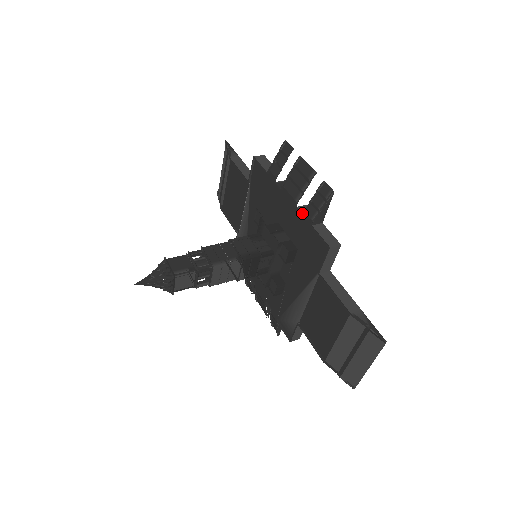
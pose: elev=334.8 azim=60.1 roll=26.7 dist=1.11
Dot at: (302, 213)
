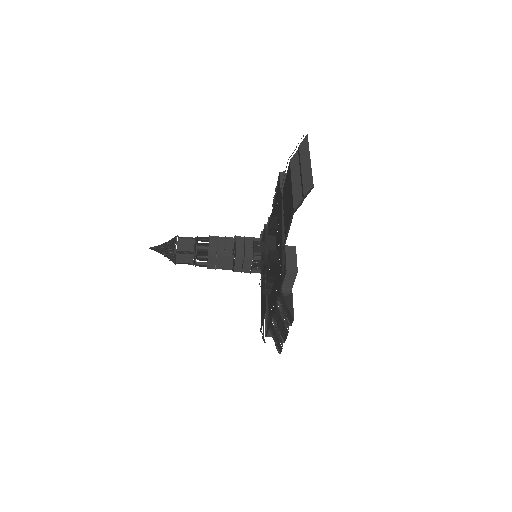
Dot at: occluded
